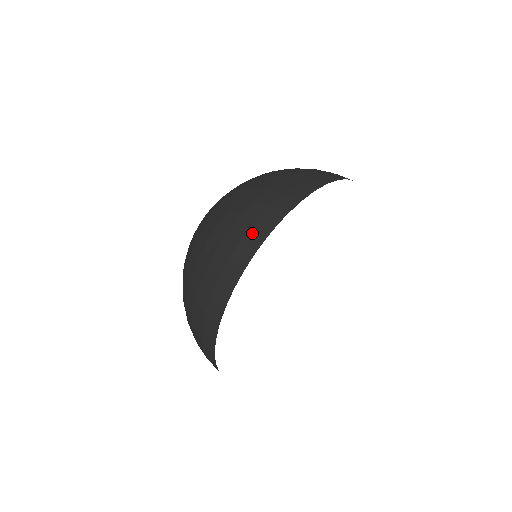
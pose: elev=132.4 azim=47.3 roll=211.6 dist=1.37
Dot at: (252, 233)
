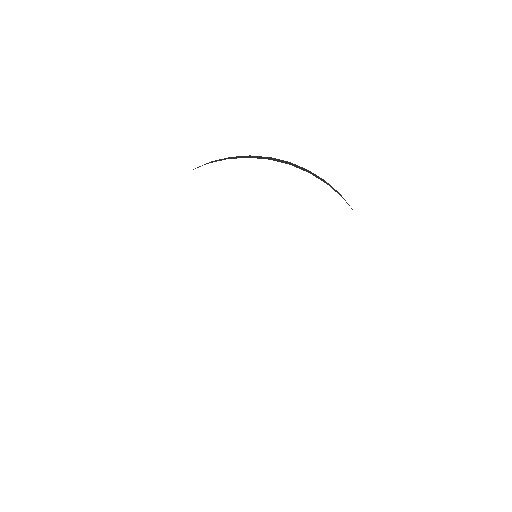
Dot at: occluded
